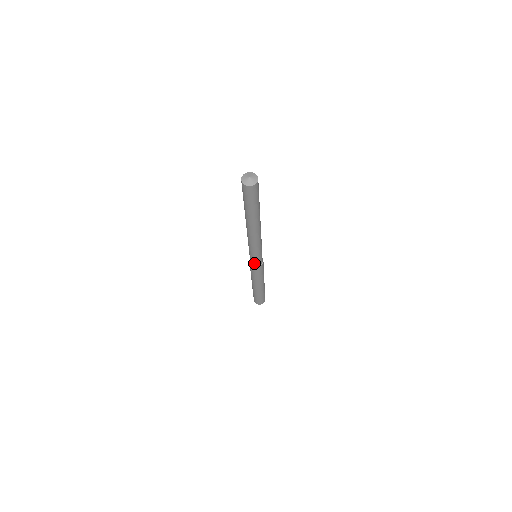
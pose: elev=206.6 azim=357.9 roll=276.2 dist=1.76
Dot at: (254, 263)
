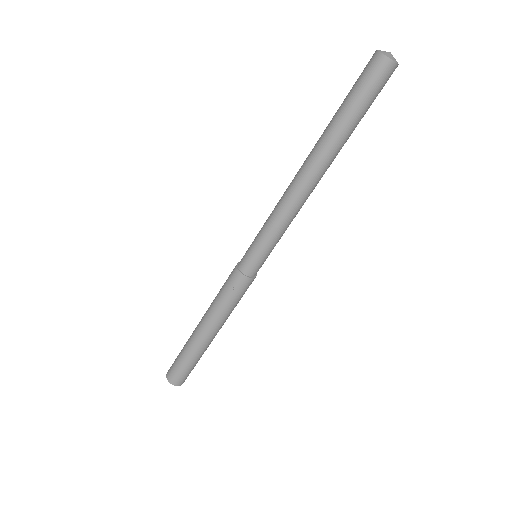
Dot at: (258, 268)
